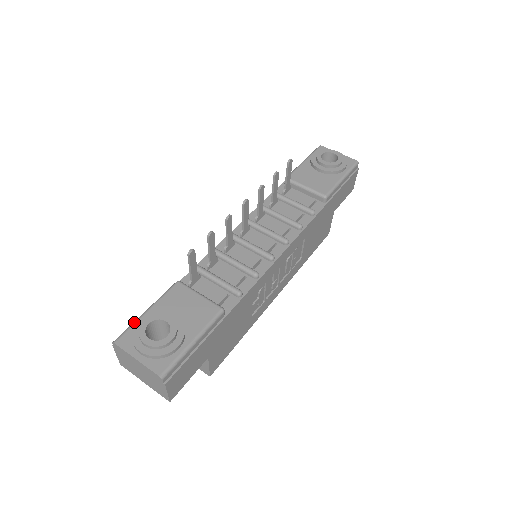
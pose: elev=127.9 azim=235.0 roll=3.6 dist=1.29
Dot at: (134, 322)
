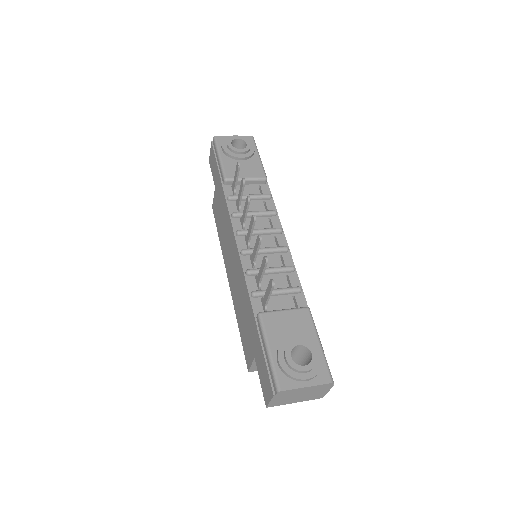
Dot at: (273, 366)
